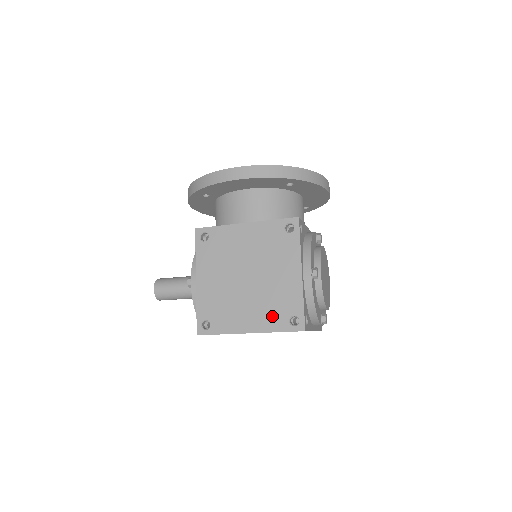
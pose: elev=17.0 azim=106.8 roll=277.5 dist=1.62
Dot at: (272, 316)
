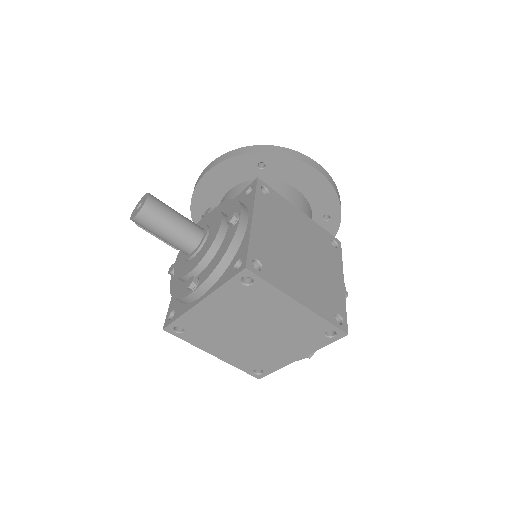
Dot at: (322, 302)
